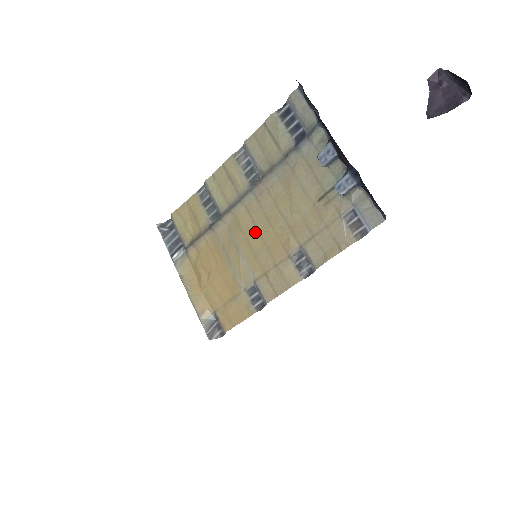
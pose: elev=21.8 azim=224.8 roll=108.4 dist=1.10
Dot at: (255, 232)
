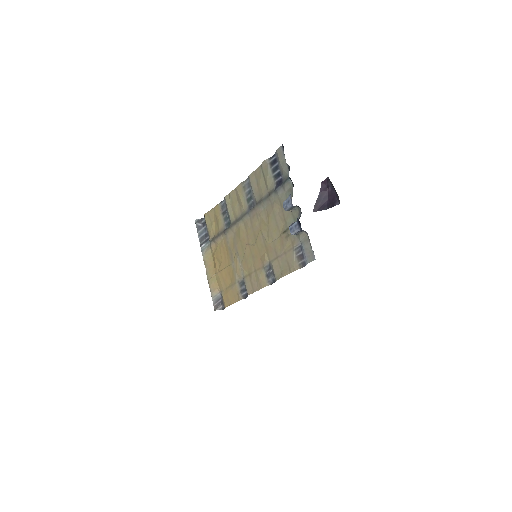
Dot at: (247, 243)
